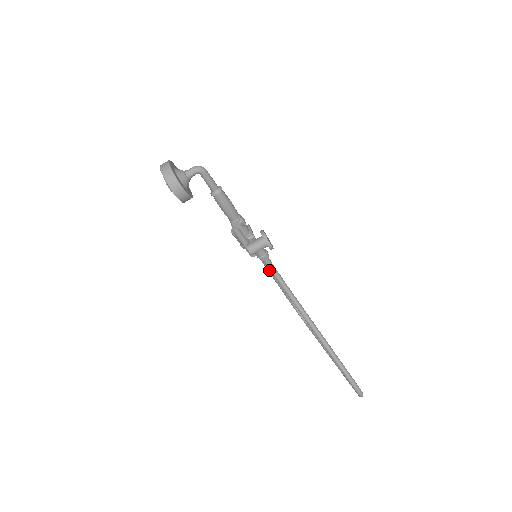
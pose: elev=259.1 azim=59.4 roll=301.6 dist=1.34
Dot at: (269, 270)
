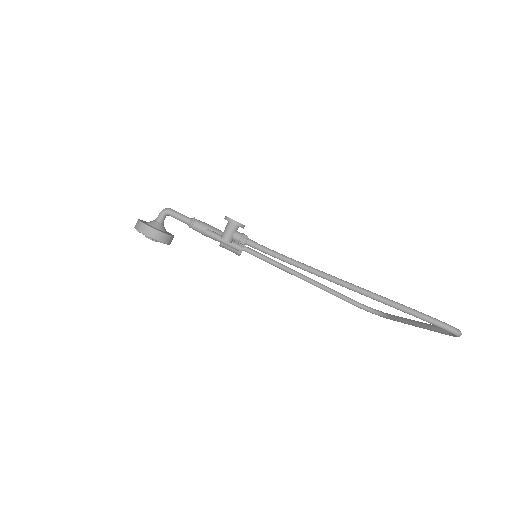
Dot at: (297, 276)
